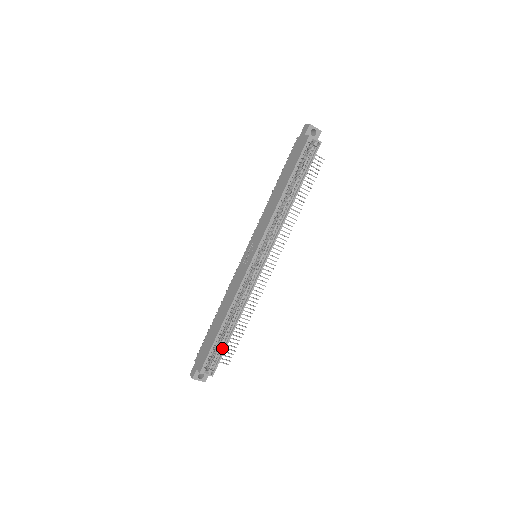
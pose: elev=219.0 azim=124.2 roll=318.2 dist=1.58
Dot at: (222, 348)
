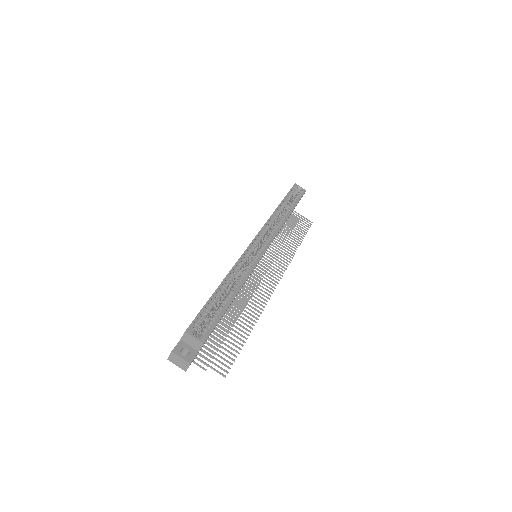
Dot at: (218, 315)
